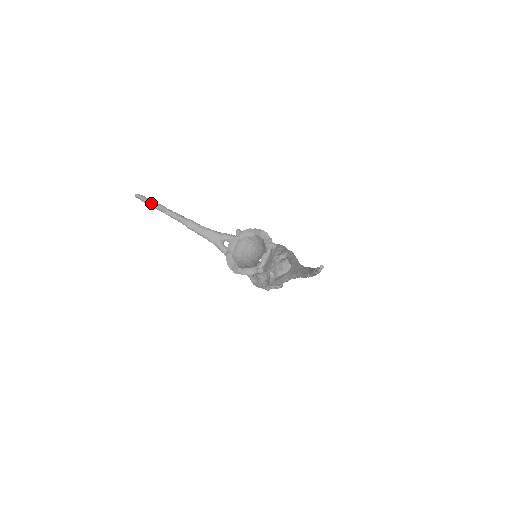
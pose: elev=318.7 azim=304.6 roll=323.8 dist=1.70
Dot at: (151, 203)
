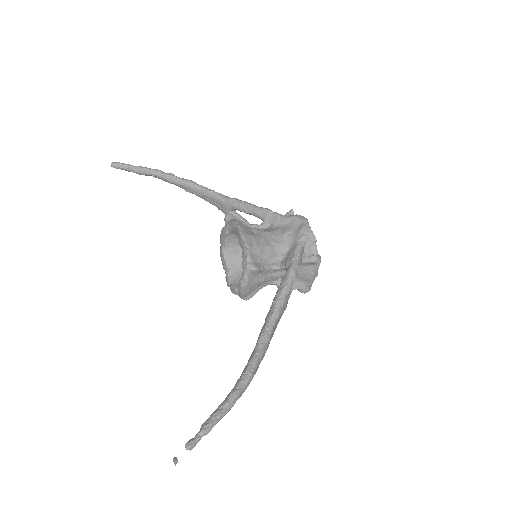
Dot at: (132, 171)
